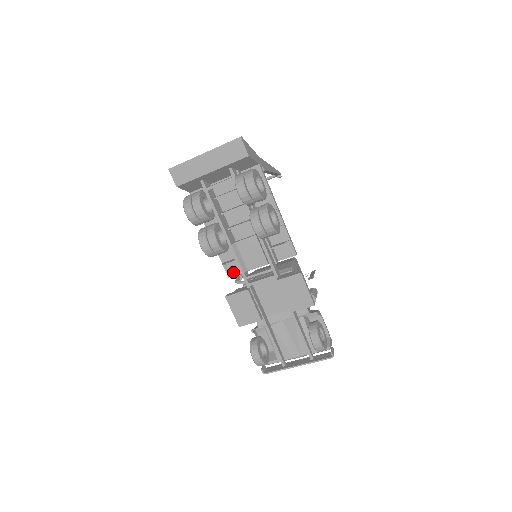
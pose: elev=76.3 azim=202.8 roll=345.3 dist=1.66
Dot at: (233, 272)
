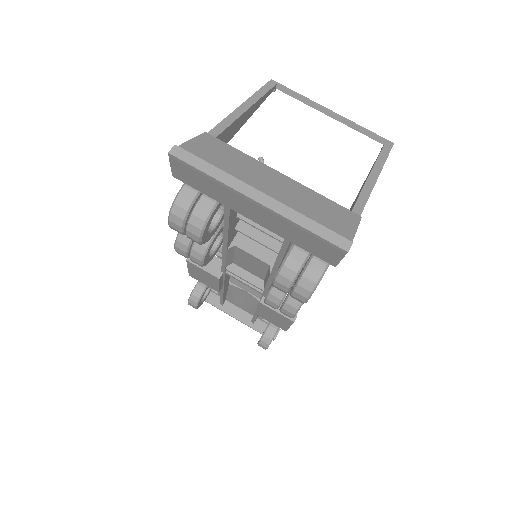
Dot at: occluded
